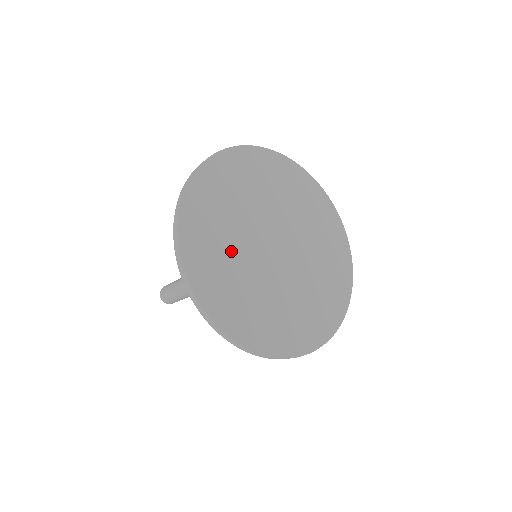
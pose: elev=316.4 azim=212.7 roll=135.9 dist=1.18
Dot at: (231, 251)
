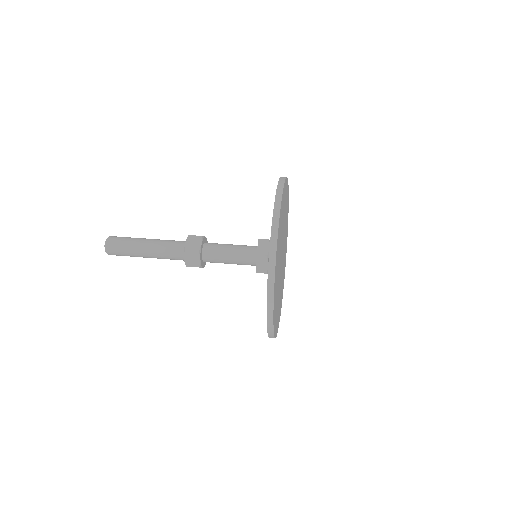
Dot at: (279, 255)
